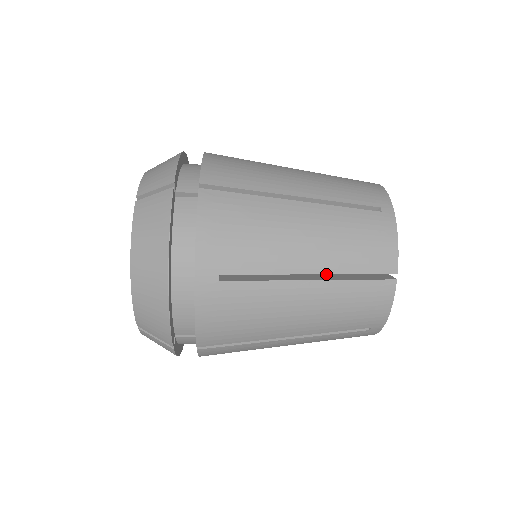
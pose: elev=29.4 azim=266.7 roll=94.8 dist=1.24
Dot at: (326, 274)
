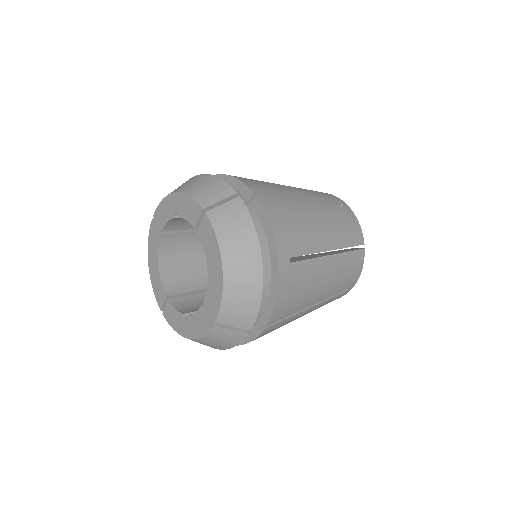
Dot at: occluded
